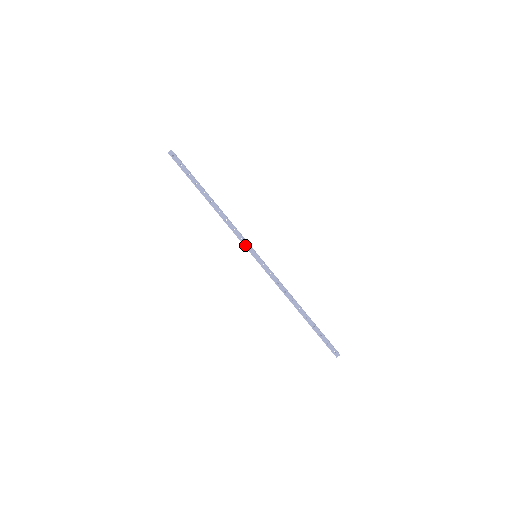
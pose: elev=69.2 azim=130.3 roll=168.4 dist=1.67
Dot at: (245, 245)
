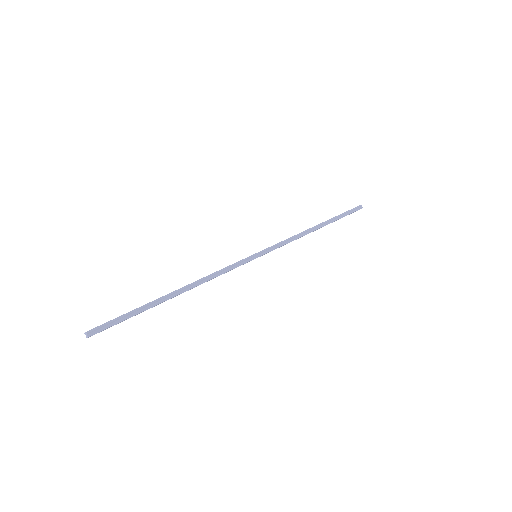
Dot at: occluded
